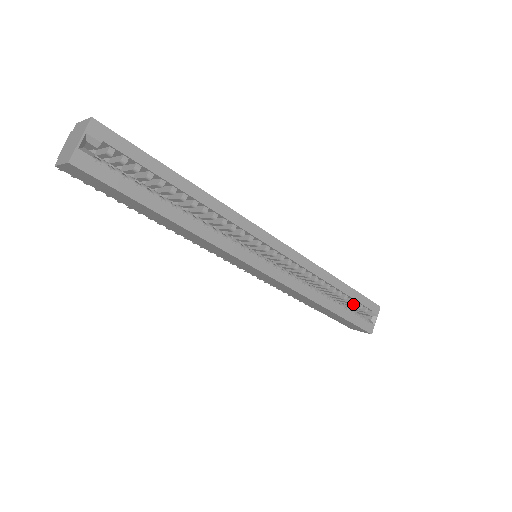
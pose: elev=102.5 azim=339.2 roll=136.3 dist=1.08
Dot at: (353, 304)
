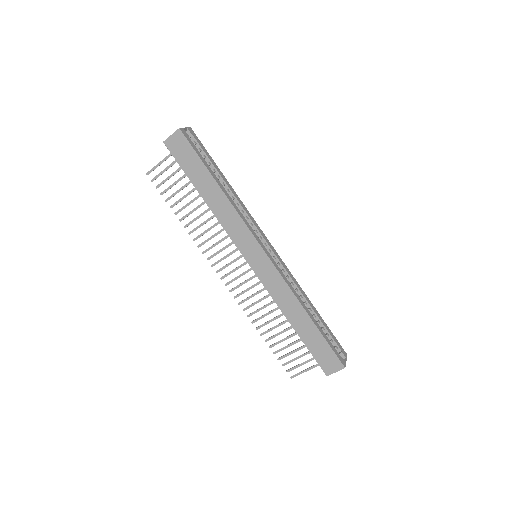
Dot at: occluded
